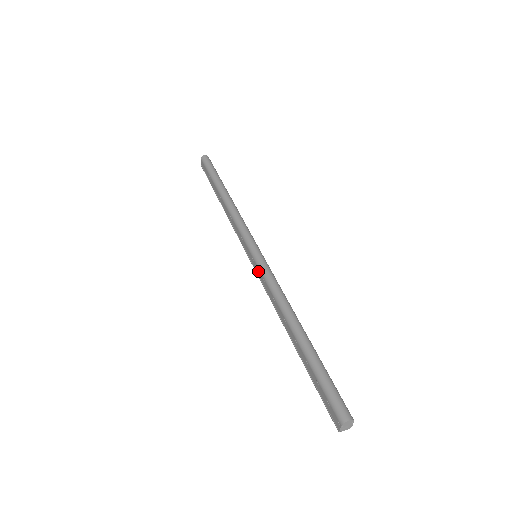
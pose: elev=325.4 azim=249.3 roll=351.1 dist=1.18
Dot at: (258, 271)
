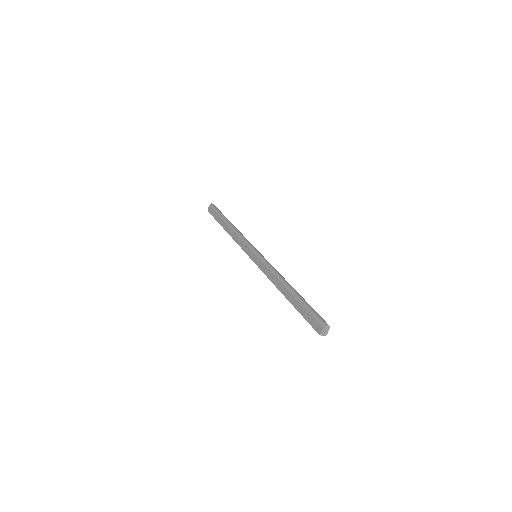
Dot at: (259, 262)
